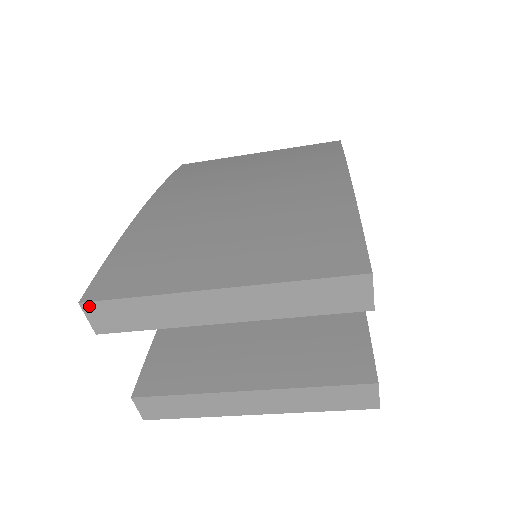
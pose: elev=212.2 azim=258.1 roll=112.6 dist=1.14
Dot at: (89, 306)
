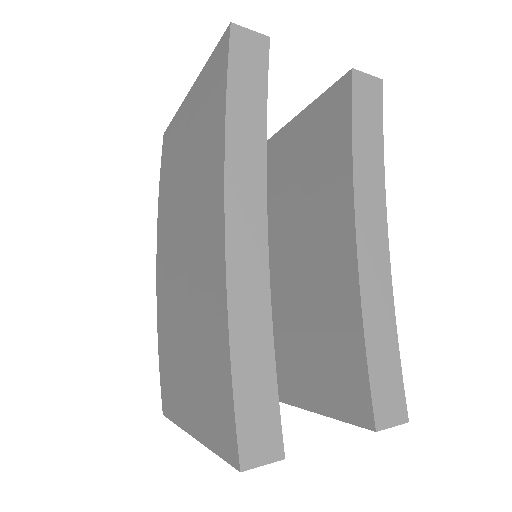
Dot at: occluded
